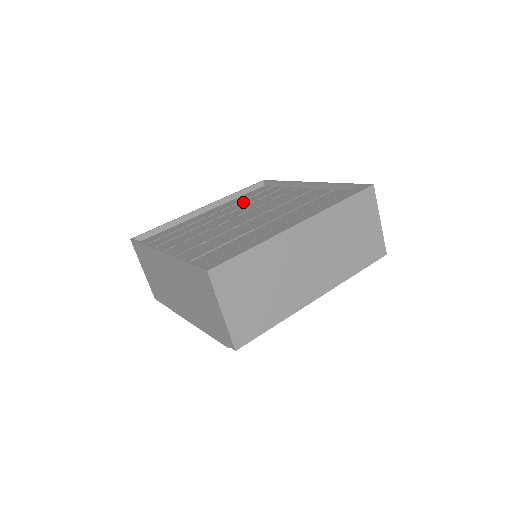
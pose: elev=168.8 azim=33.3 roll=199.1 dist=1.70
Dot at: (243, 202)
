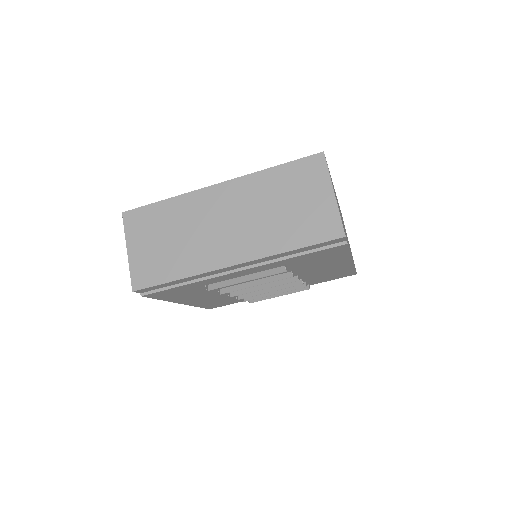
Dot at: occluded
